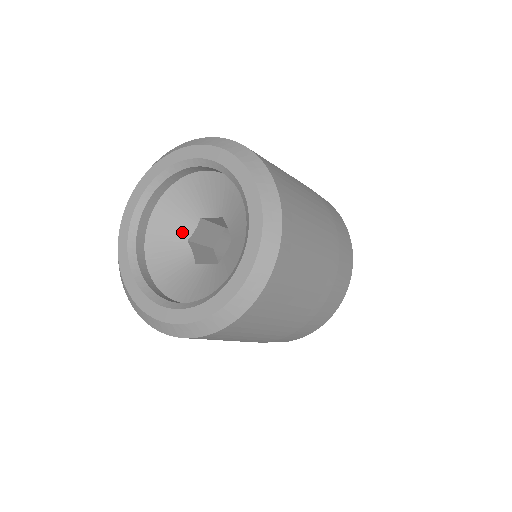
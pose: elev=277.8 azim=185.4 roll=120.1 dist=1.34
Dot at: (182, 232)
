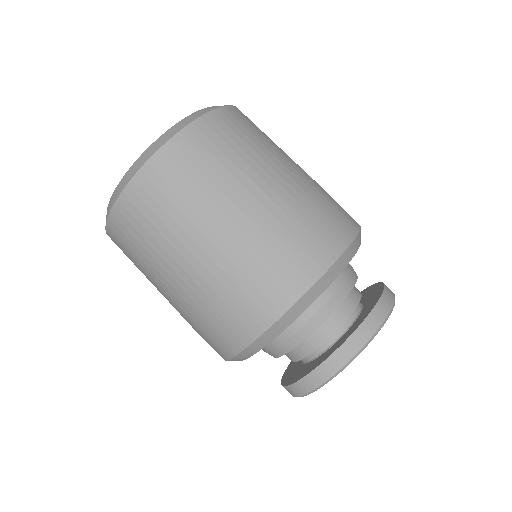
Dot at: occluded
